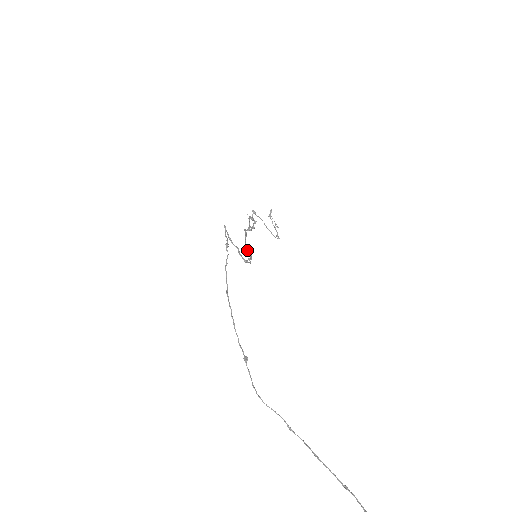
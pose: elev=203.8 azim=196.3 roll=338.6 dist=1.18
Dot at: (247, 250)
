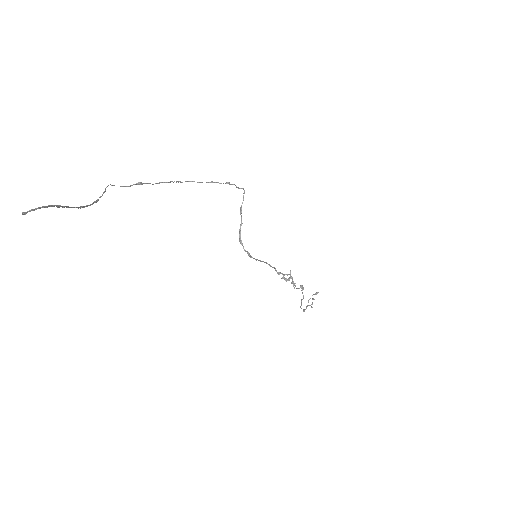
Dot at: (256, 259)
